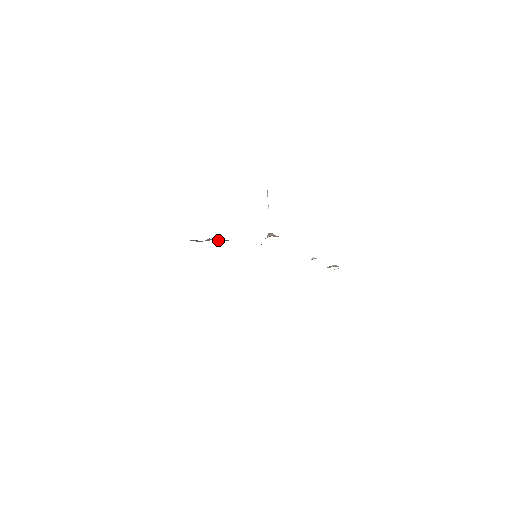
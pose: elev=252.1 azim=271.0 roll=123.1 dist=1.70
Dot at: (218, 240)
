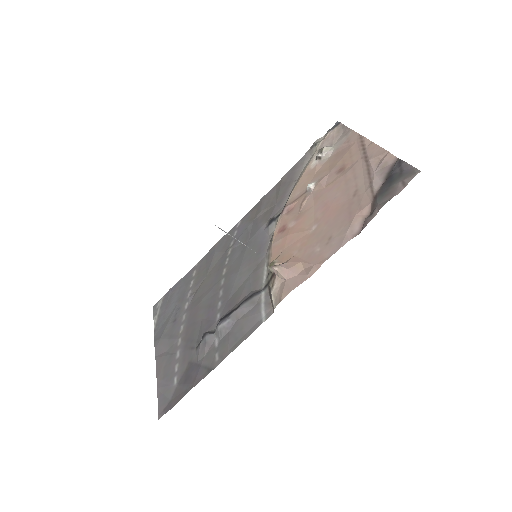
Dot at: (232, 325)
